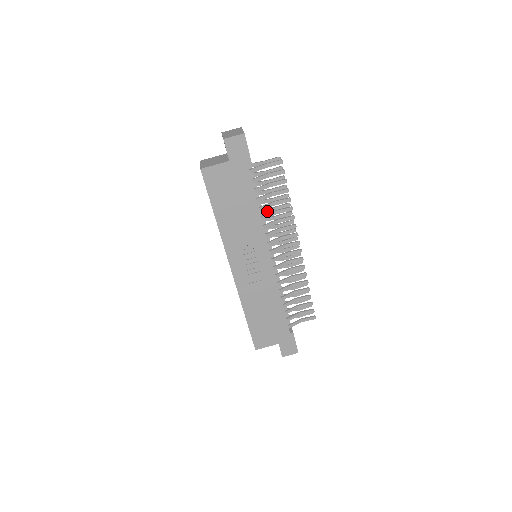
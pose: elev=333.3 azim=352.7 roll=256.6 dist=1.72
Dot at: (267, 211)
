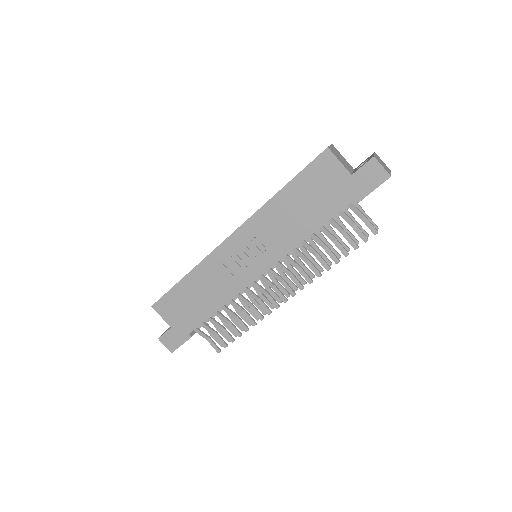
Dot at: (311, 244)
